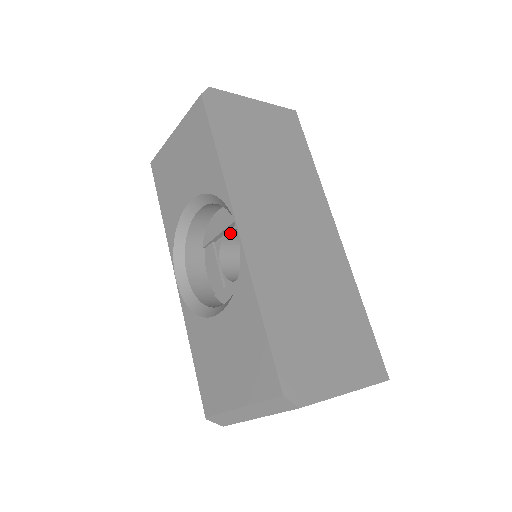
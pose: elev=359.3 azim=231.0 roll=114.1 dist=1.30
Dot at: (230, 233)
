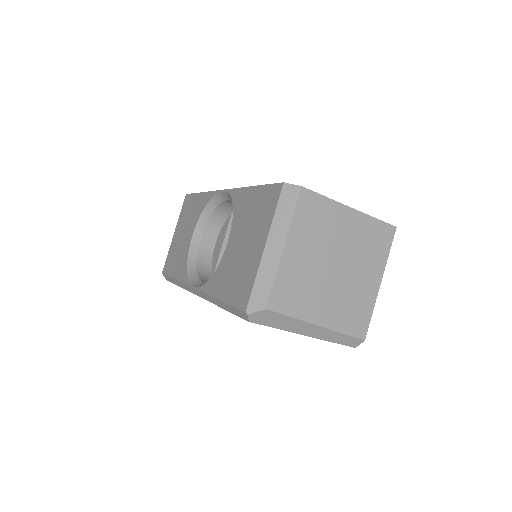
Dot at: occluded
